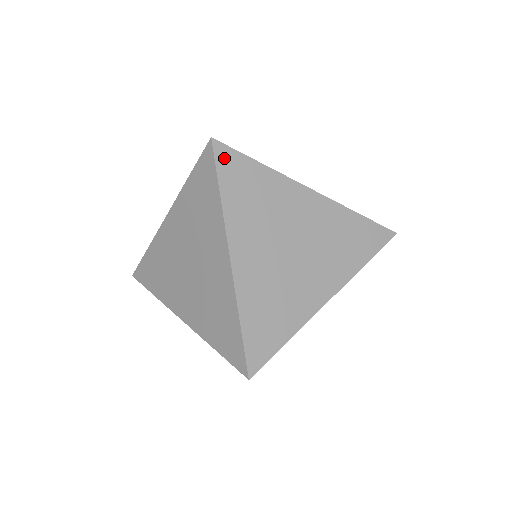
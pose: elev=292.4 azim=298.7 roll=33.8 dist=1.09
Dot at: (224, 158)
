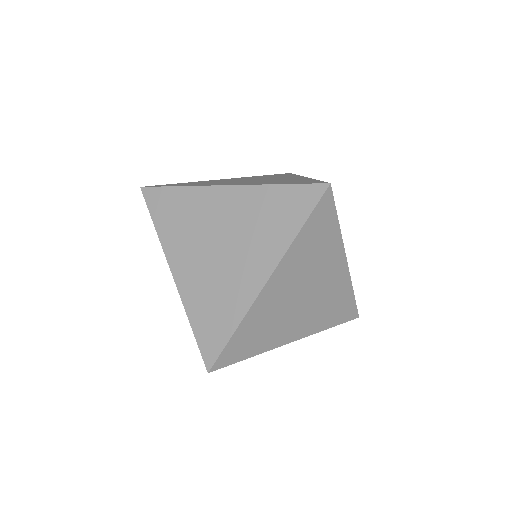
Dot at: (324, 205)
